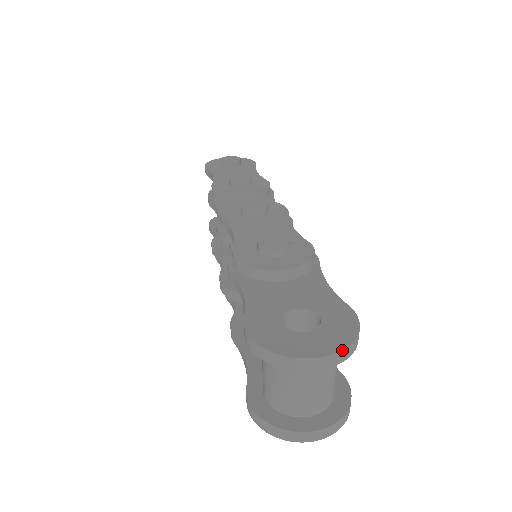
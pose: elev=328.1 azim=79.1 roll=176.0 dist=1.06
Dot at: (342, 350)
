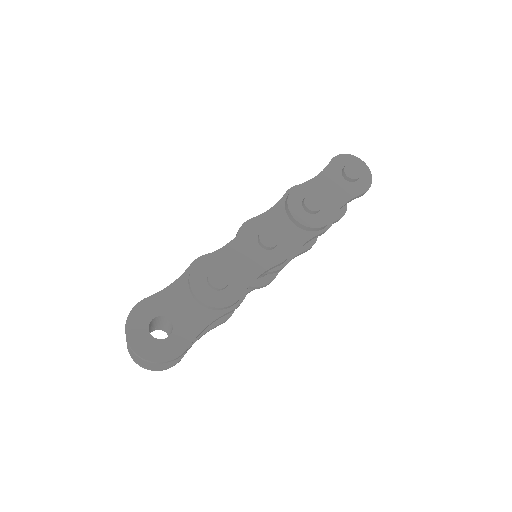
Dot at: (145, 359)
